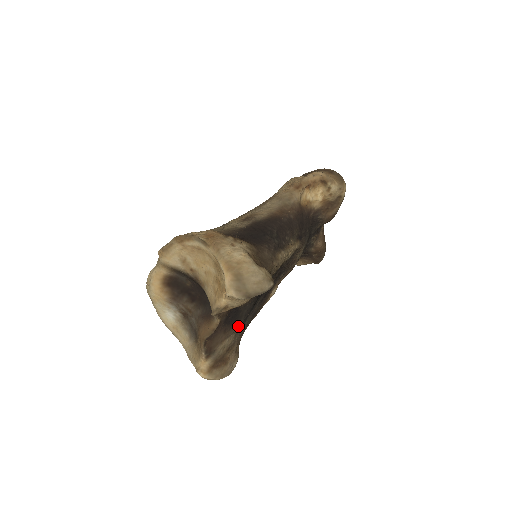
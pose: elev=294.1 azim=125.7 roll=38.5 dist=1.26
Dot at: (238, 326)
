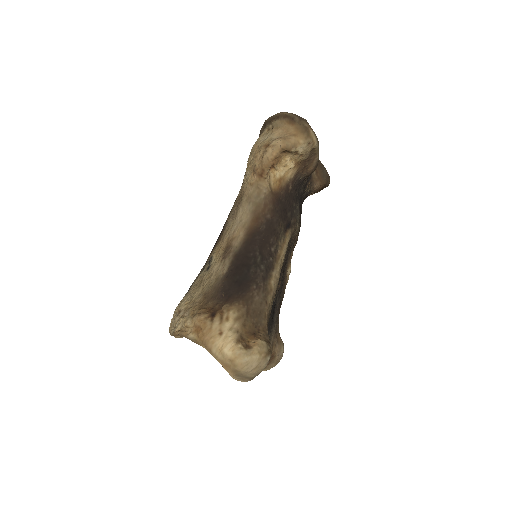
Dot at: occluded
